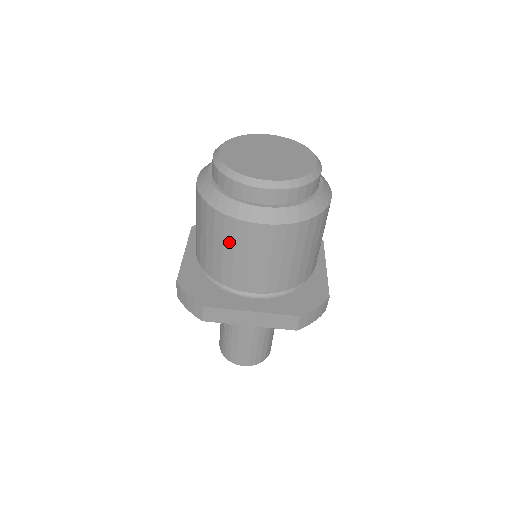
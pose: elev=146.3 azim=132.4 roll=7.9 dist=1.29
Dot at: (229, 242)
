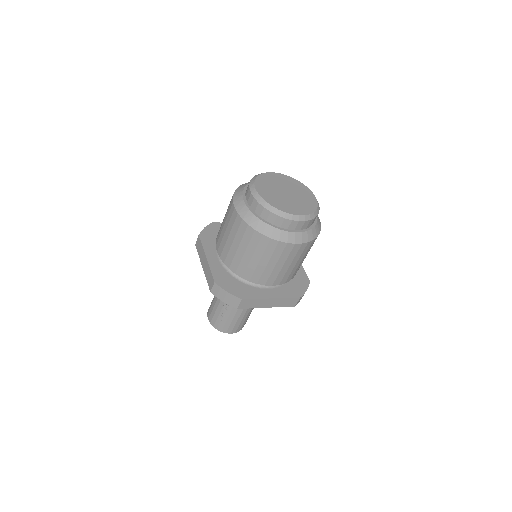
Dot at: (267, 255)
